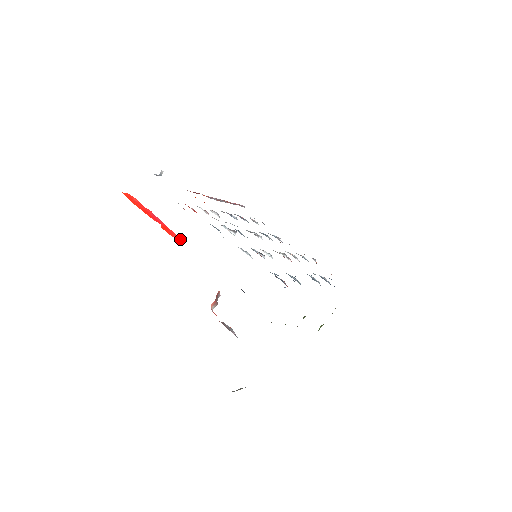
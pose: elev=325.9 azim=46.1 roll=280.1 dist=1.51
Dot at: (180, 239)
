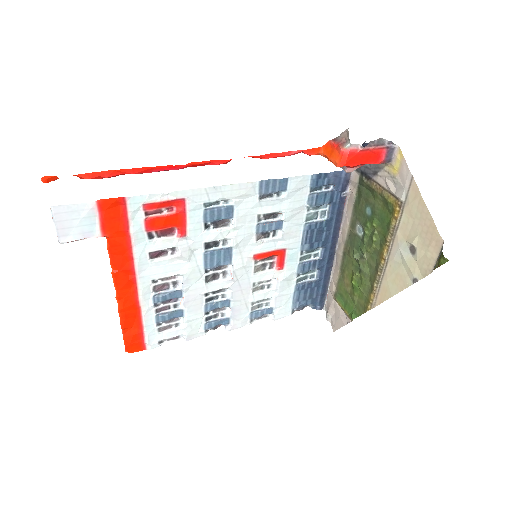
Dot at: (226, 162)
